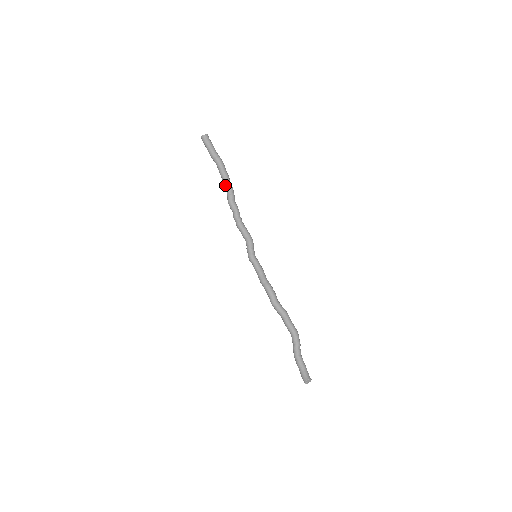
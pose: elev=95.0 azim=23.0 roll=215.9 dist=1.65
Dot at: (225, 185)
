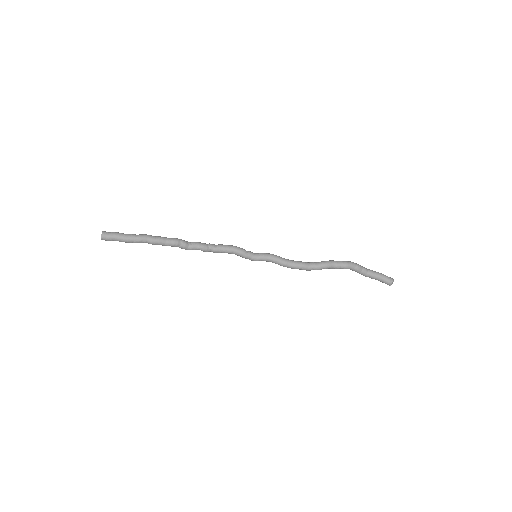
Dot at: occluded
